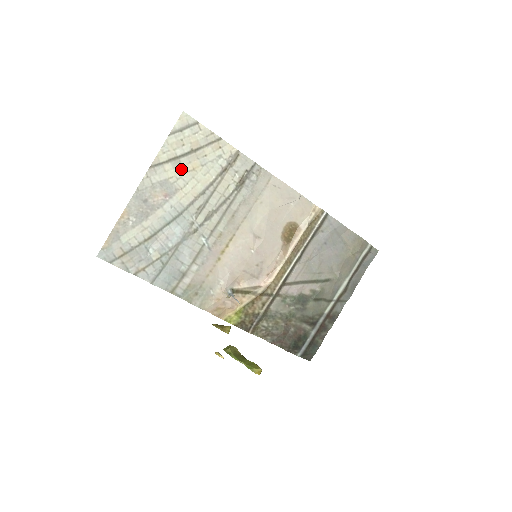
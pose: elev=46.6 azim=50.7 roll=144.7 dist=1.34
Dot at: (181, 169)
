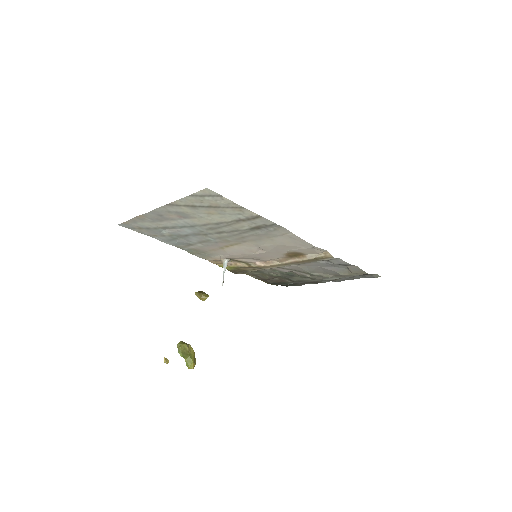
Dot at: (198, 211)
